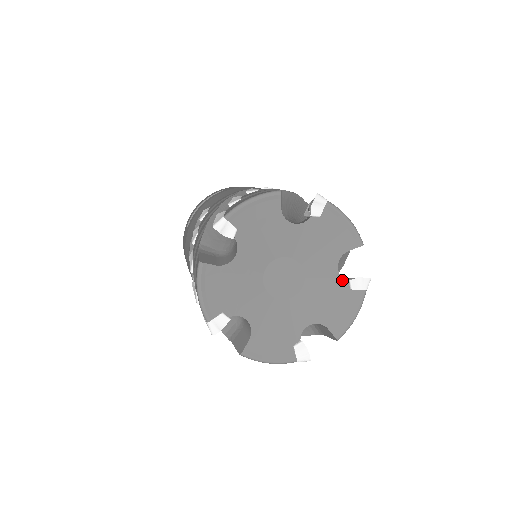
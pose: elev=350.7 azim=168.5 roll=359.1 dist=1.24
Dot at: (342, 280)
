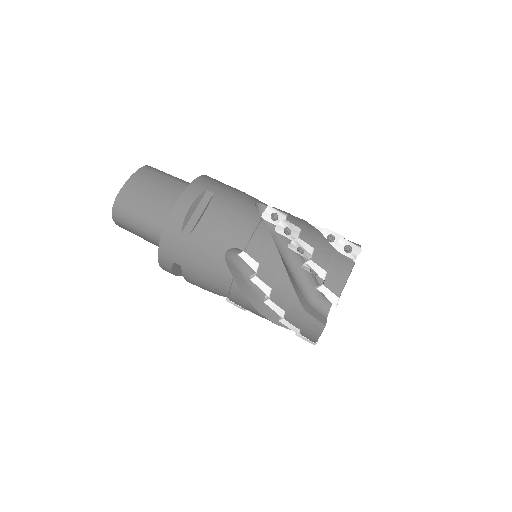
Dot at: occluded
